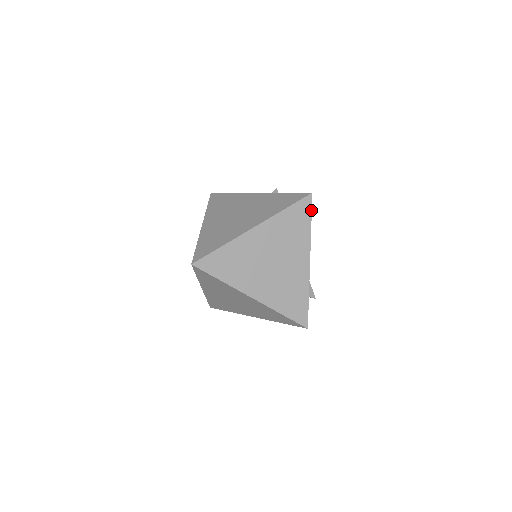
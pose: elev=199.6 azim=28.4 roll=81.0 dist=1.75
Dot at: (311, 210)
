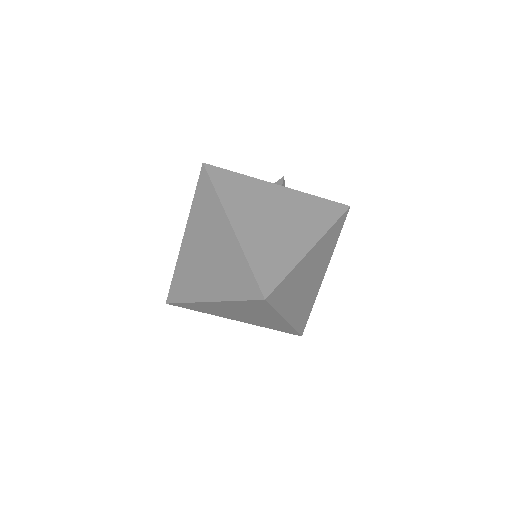
Dot at: occluded
